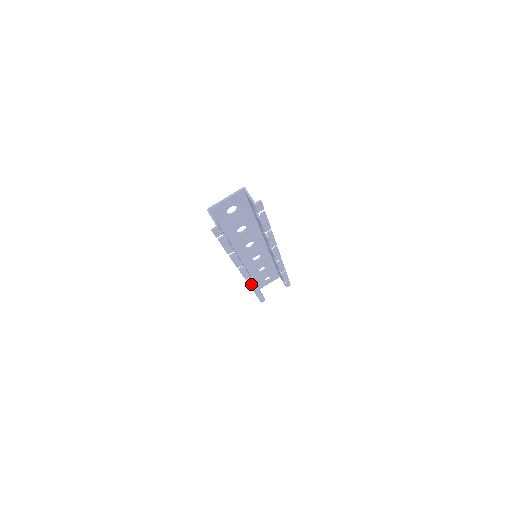
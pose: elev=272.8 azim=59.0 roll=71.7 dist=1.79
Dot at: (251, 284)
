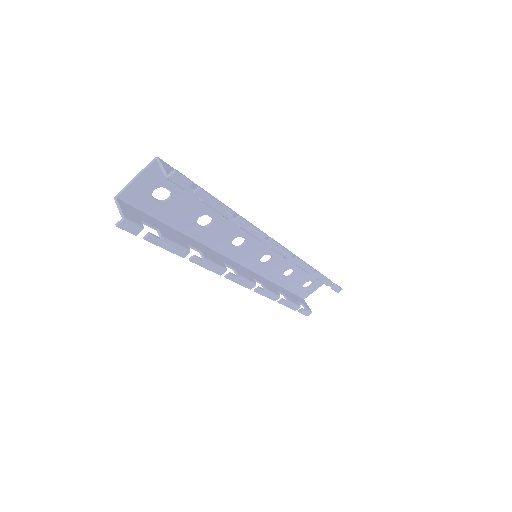
Dot at: (267, 294)
